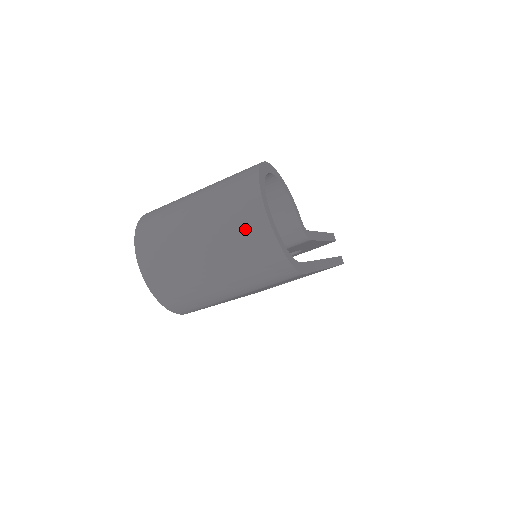
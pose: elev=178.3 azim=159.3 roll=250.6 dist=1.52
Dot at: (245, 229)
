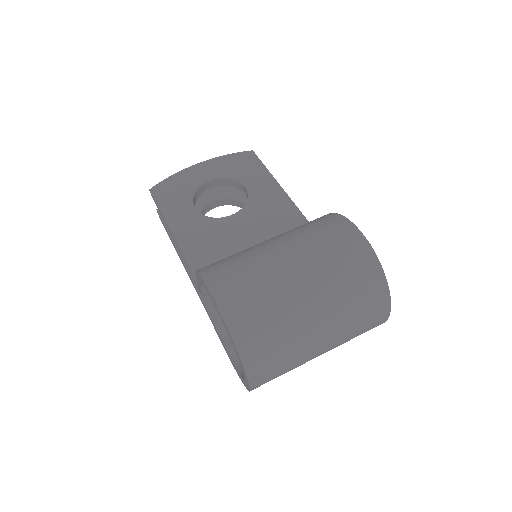
Dot at: (367, 329)
